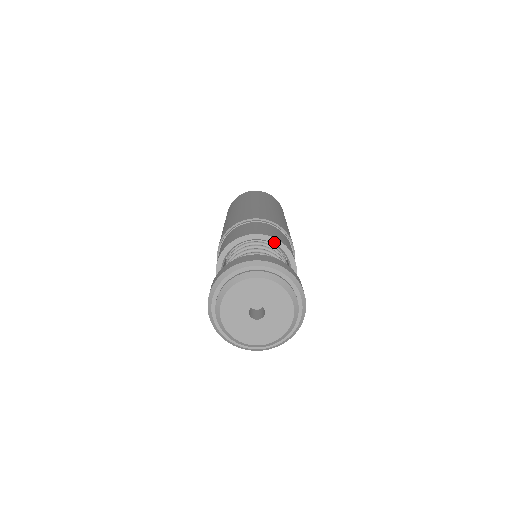
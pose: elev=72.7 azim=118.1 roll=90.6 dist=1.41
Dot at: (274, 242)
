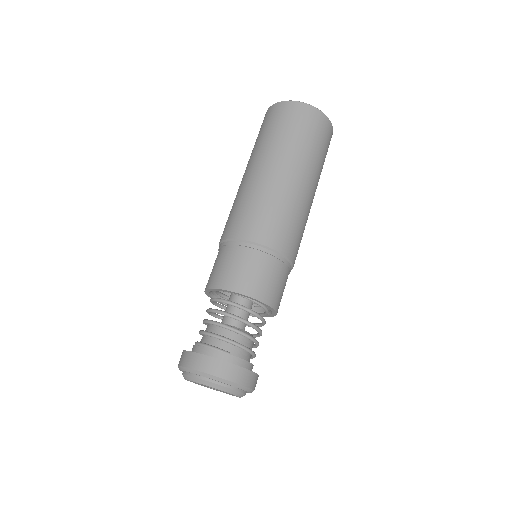
Dot at: occluded
